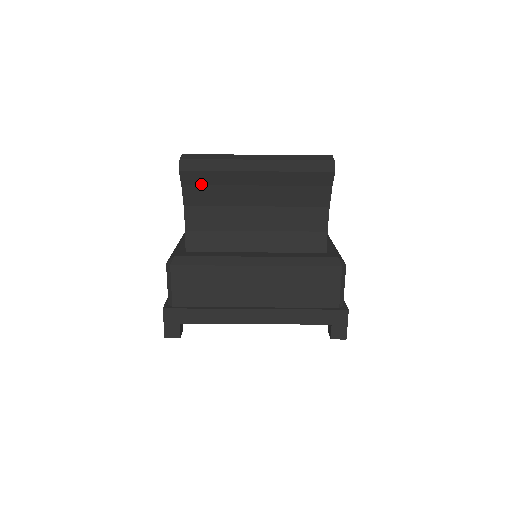
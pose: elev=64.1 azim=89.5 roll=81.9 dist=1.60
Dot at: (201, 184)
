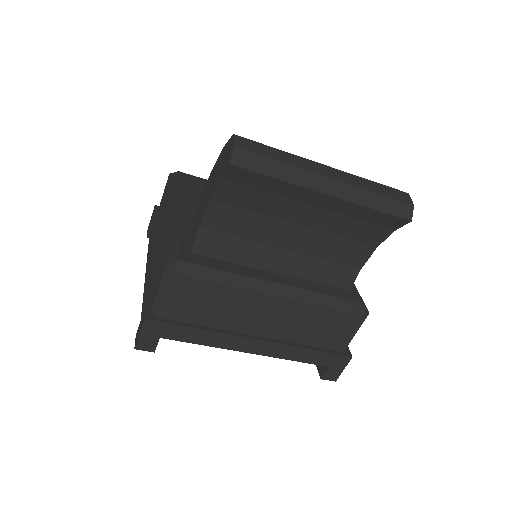
Dot at: (247, 184)
